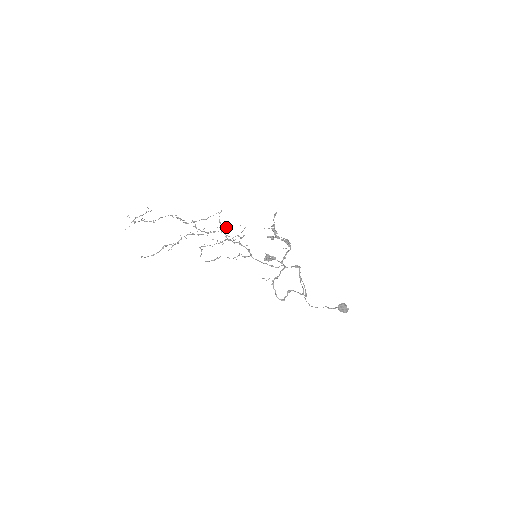
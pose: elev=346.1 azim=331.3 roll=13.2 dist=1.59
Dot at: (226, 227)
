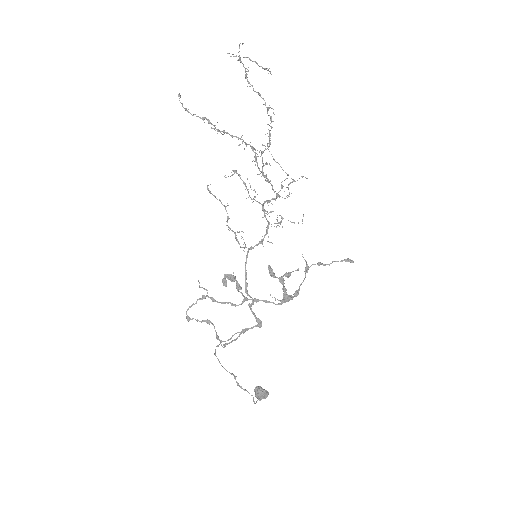
Dot at: (287, 195)
